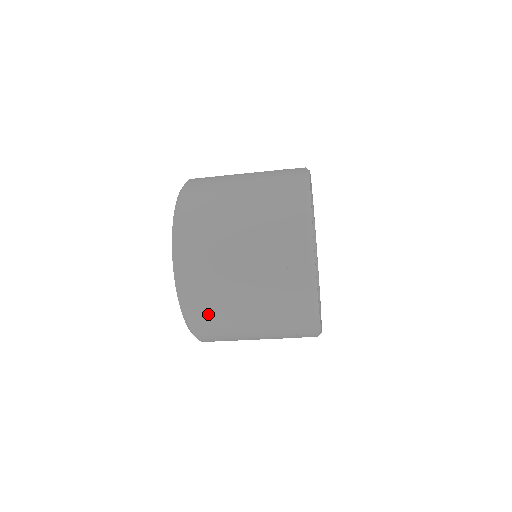
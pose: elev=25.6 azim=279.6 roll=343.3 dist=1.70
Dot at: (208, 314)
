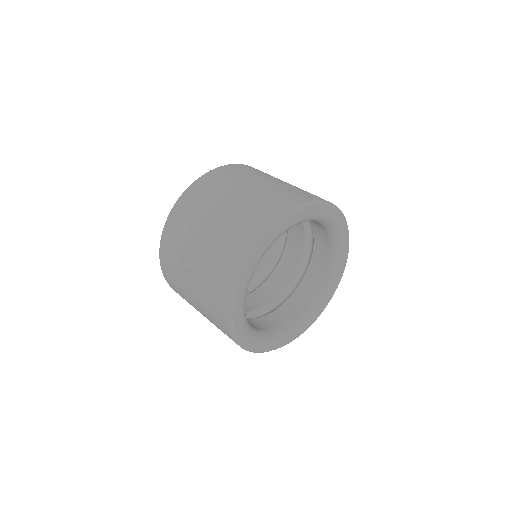
Dot at: occluded
